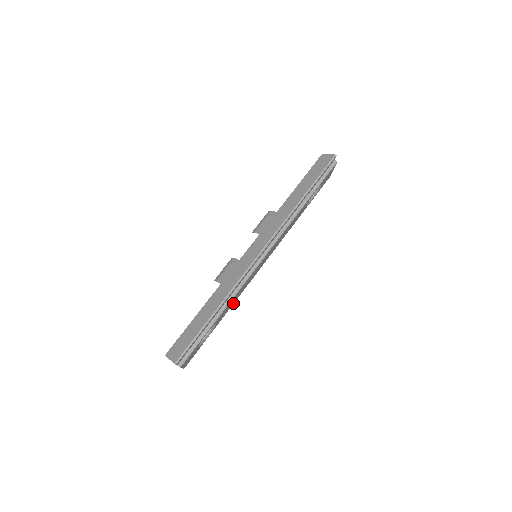
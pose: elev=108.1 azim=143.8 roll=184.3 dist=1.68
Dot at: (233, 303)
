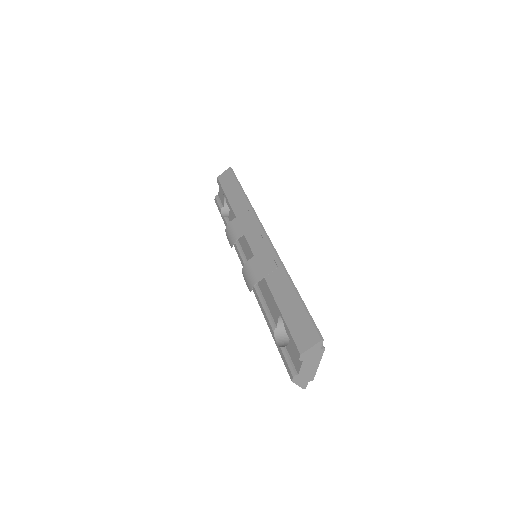
Dot at: occluded
